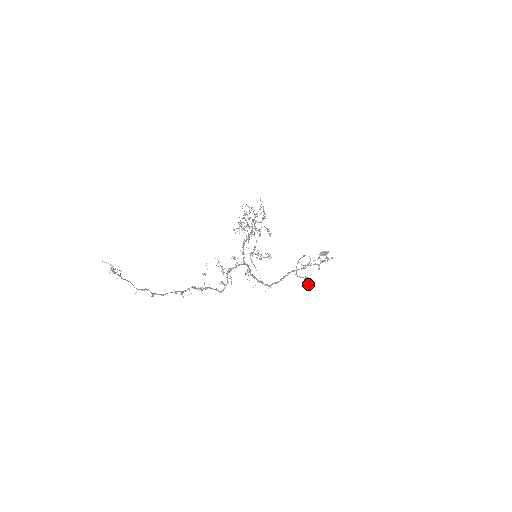
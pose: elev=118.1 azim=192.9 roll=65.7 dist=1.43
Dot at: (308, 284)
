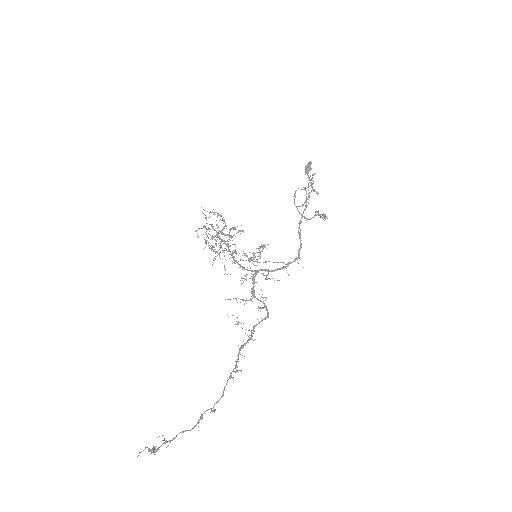
Dot at: occluded
